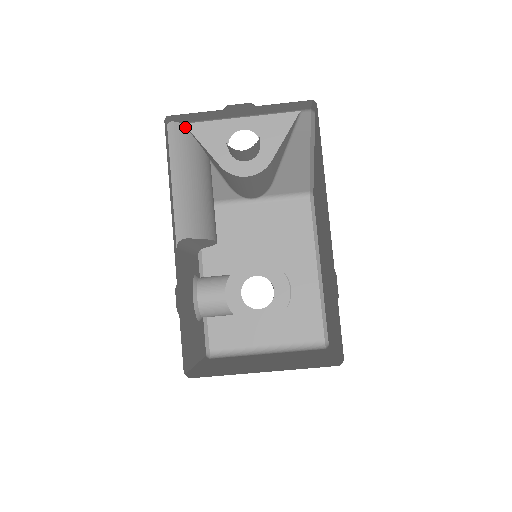
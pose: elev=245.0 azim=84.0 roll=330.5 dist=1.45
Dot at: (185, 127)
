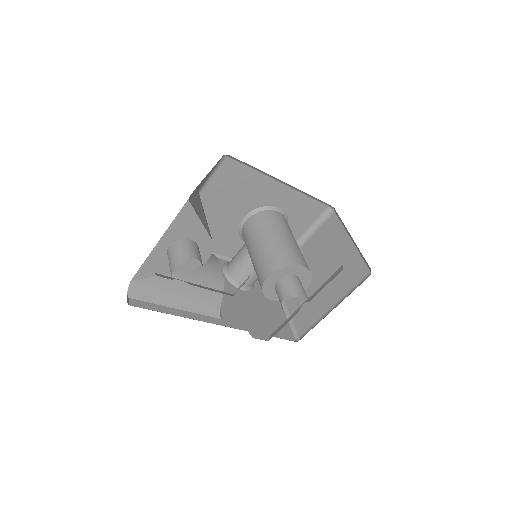
Dot at: (134, 279)
